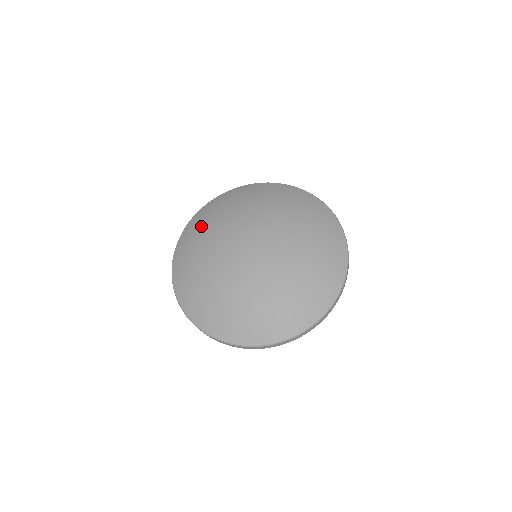
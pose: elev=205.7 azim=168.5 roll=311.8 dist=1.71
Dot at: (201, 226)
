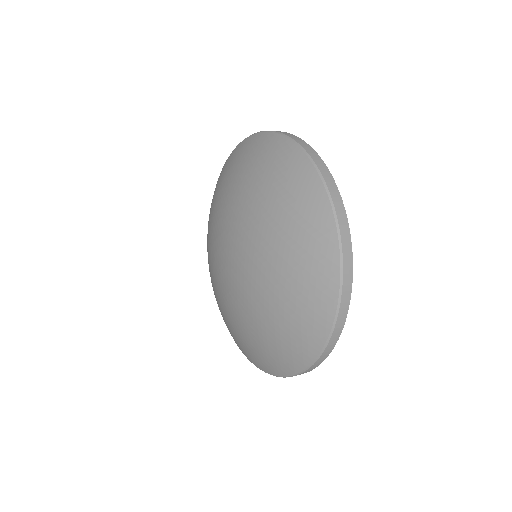
Dot at: occluded
